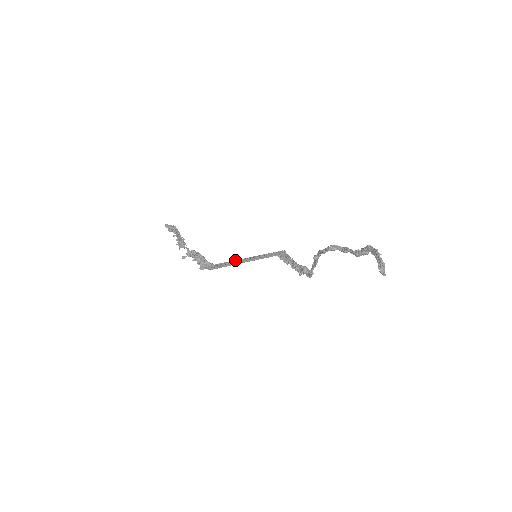
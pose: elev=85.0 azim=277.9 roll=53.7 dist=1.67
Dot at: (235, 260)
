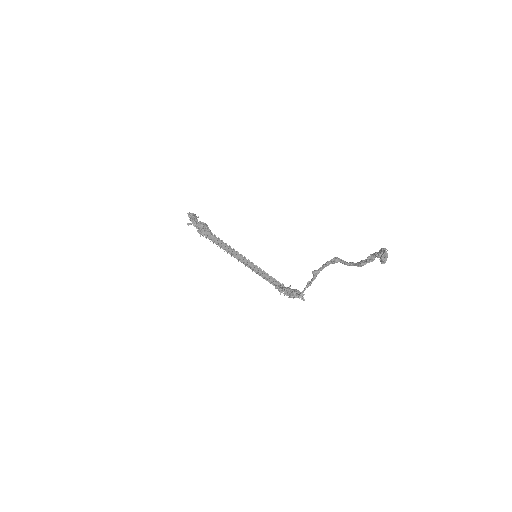
Dot at: (234, 250)
